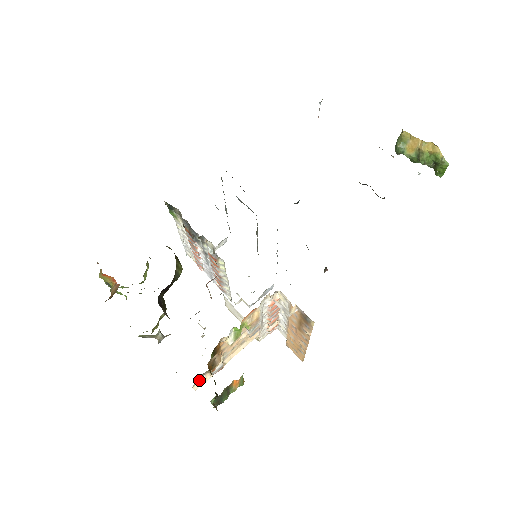
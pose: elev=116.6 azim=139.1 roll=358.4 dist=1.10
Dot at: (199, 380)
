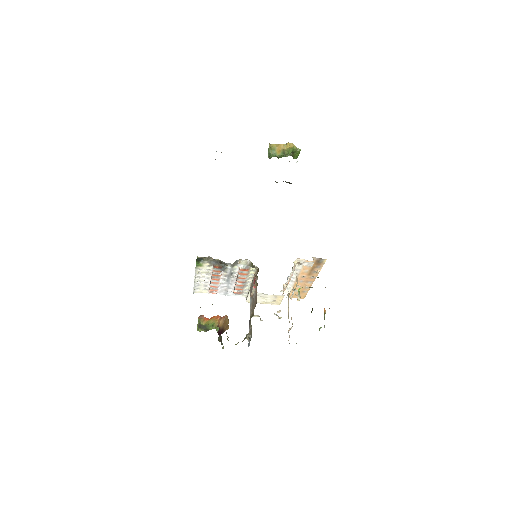
Dot at: occluded
